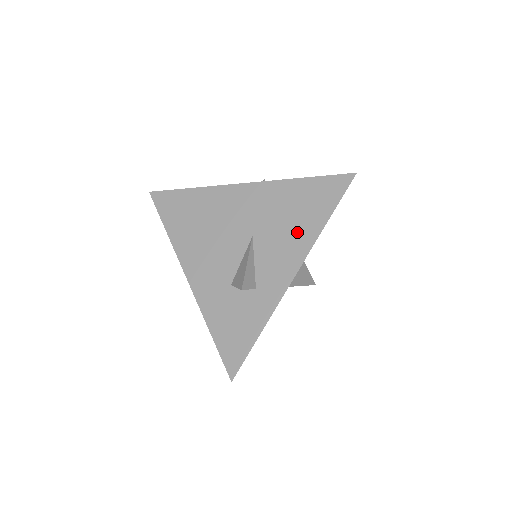
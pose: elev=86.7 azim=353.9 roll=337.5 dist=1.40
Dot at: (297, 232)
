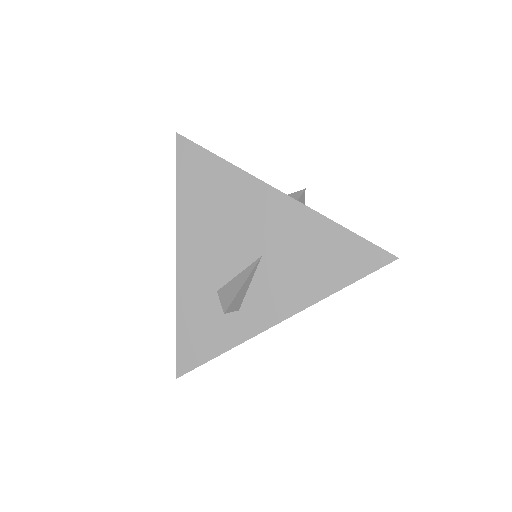
Dot at: (307, 280)
